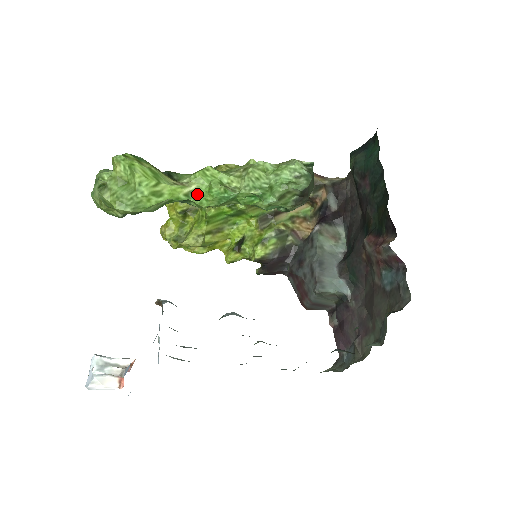
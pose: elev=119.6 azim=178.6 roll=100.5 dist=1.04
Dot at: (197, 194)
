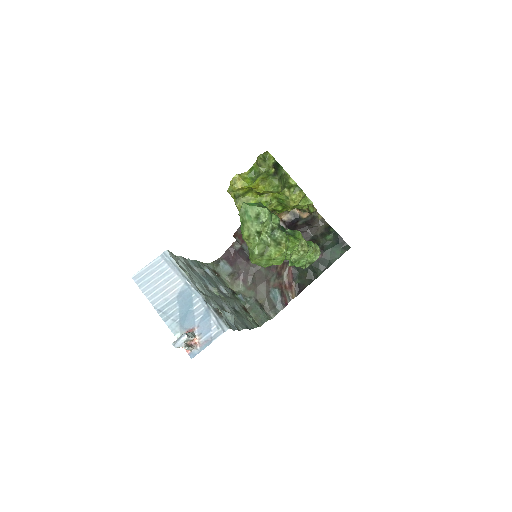
Dot at: occluded
